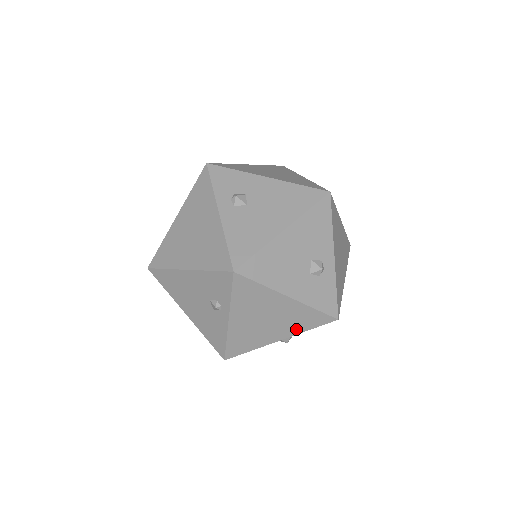
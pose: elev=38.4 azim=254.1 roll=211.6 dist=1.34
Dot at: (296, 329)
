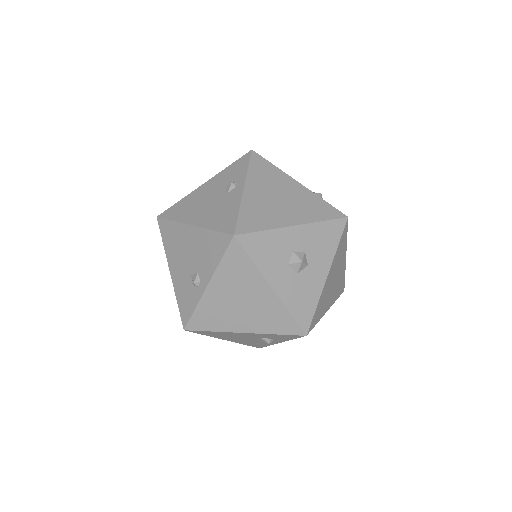
Dot at: (309, 217)
